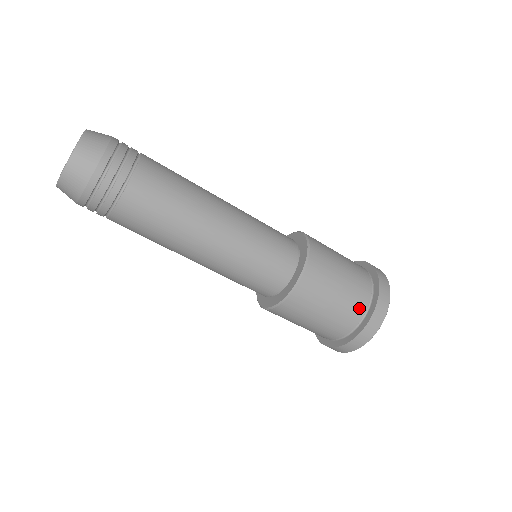
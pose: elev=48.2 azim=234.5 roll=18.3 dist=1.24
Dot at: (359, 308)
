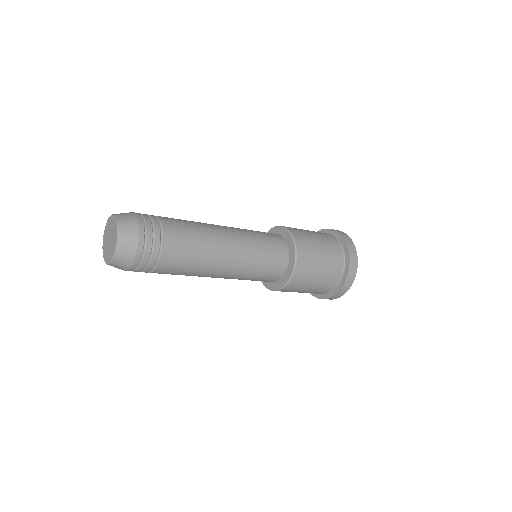
Dot at: (322, 292)
